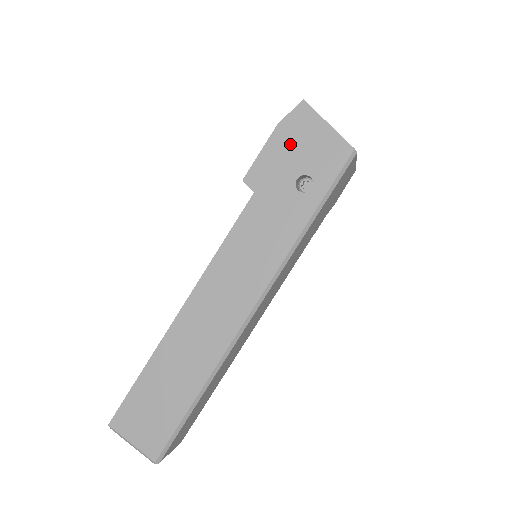
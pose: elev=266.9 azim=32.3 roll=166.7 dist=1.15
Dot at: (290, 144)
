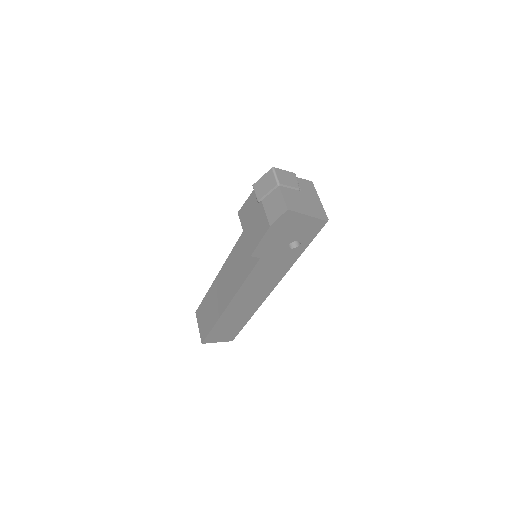
Dot at: (281, 232)
